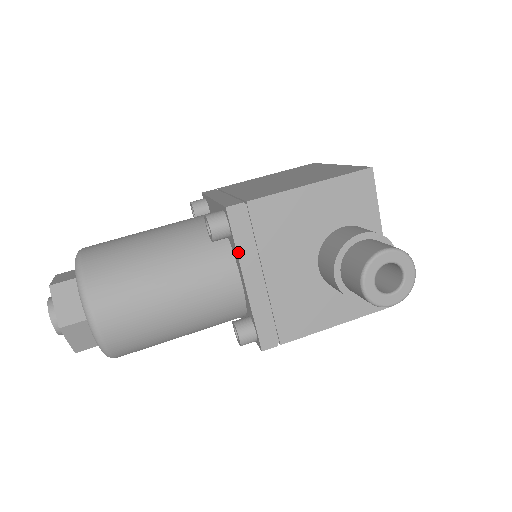
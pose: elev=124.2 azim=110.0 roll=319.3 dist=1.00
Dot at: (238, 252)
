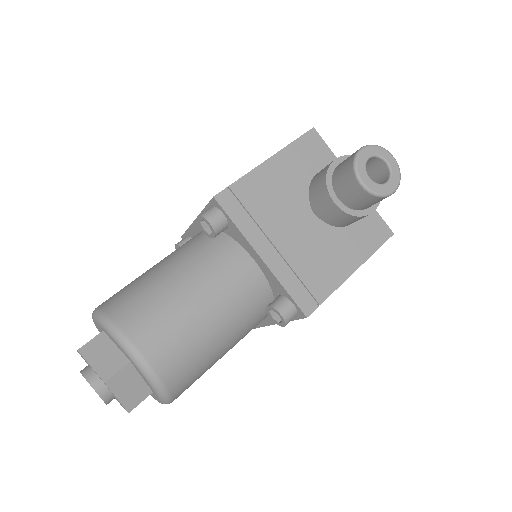
Dot at: (242, 232)
